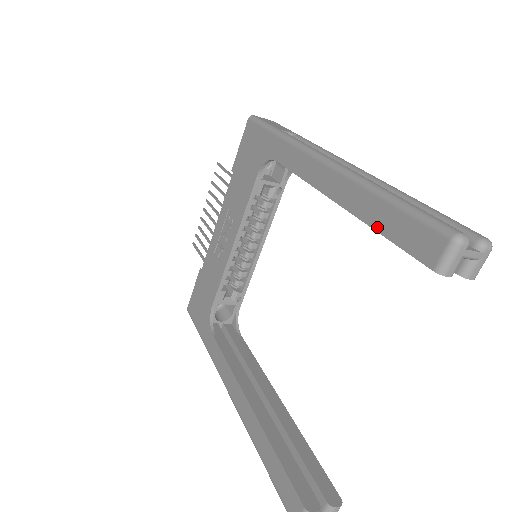
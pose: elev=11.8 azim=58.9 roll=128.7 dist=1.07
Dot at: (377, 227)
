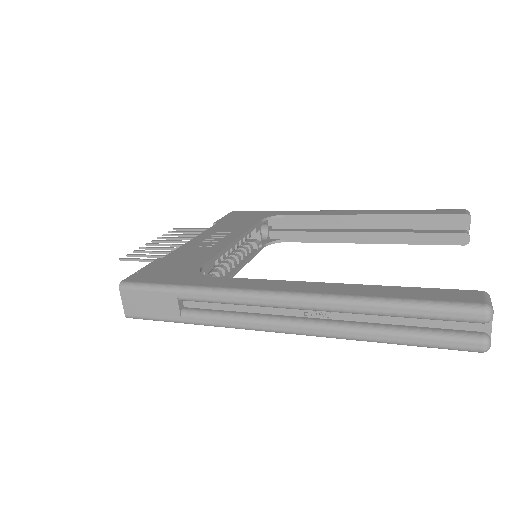
Dot at: (414, 213)
